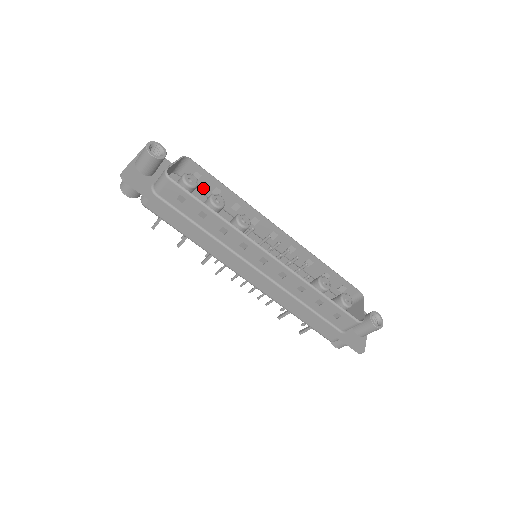
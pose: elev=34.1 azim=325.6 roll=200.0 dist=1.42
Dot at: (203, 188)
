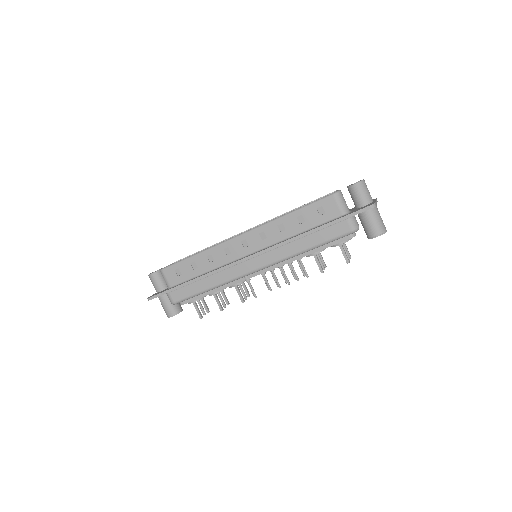
Dot at: occluded
